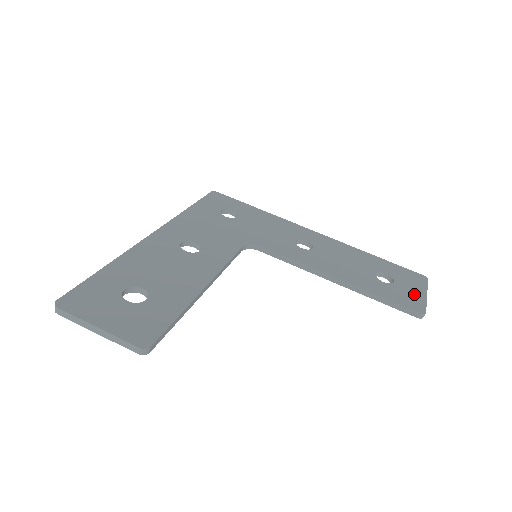
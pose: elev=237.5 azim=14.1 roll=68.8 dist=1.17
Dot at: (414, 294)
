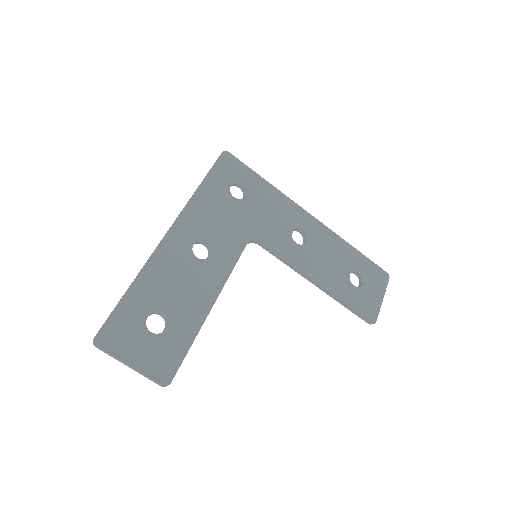
Dot at: (374, 299)
